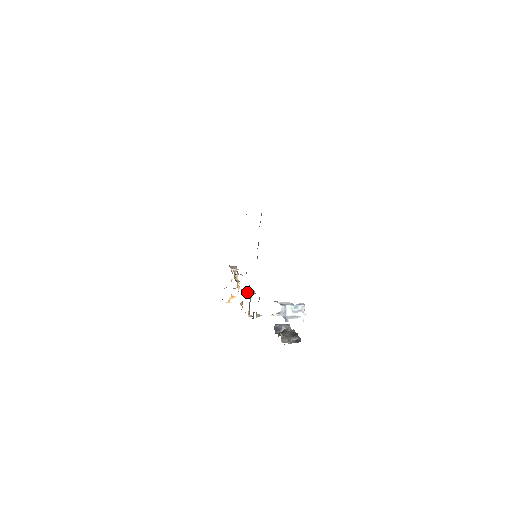
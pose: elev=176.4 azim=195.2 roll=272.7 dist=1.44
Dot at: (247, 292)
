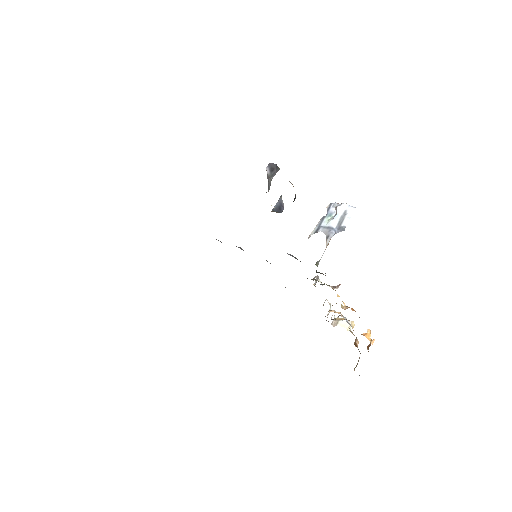
Dot at: occluded
